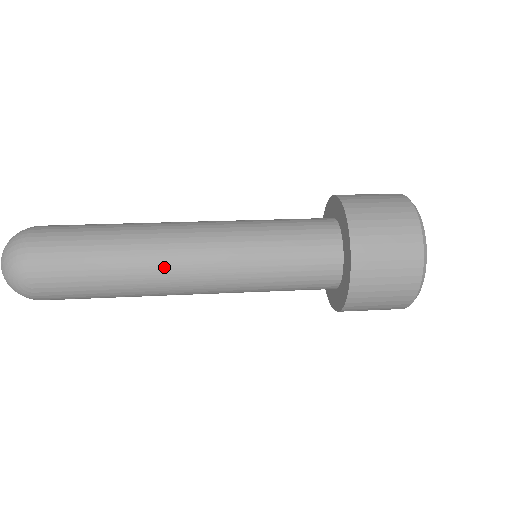
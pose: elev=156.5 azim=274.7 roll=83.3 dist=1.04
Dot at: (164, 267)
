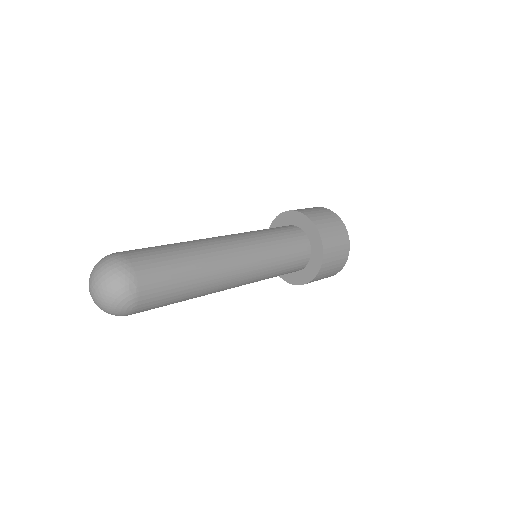
Dot at: (224, 280)
